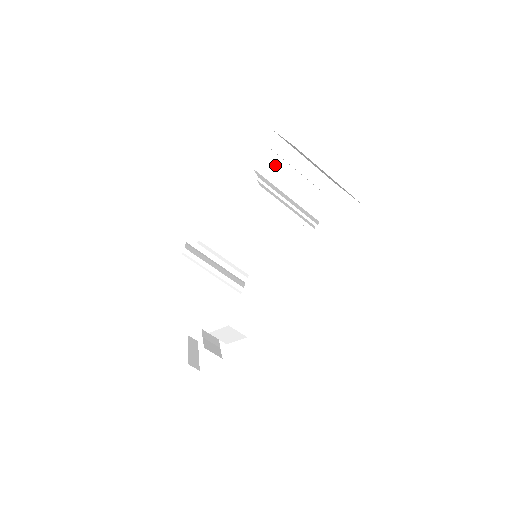
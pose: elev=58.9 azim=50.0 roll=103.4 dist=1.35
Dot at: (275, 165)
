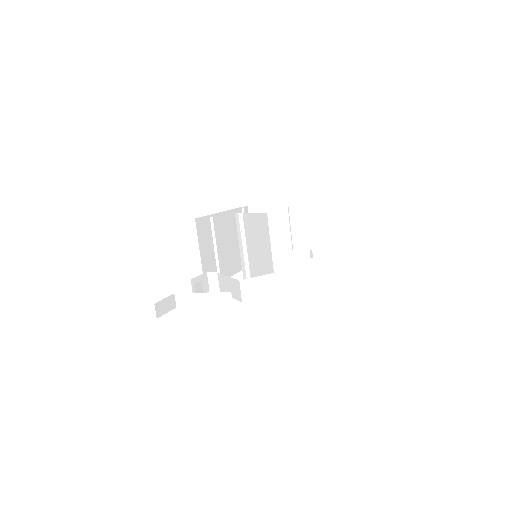
Dot at: occluded
